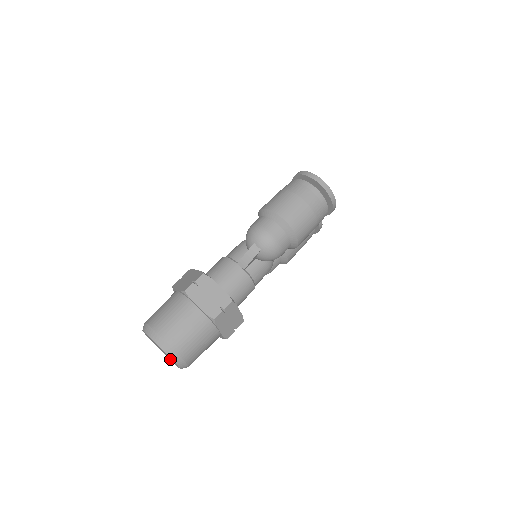
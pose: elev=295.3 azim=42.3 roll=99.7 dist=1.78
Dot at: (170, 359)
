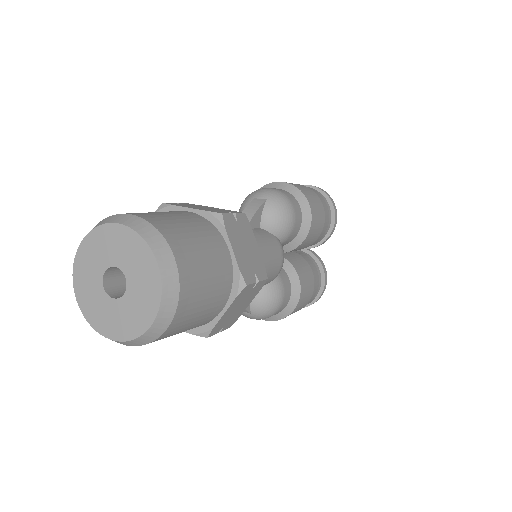
Dot at: (131, 311)
